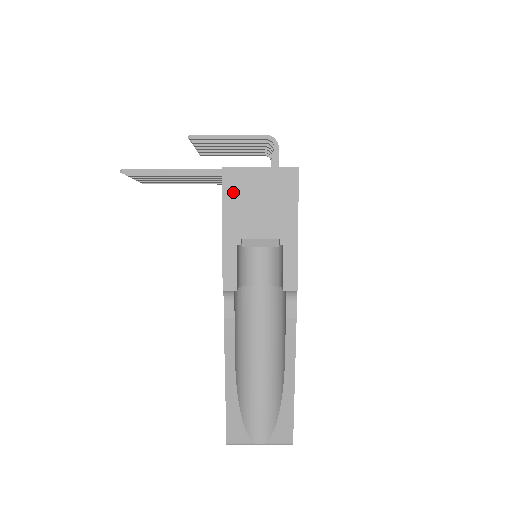
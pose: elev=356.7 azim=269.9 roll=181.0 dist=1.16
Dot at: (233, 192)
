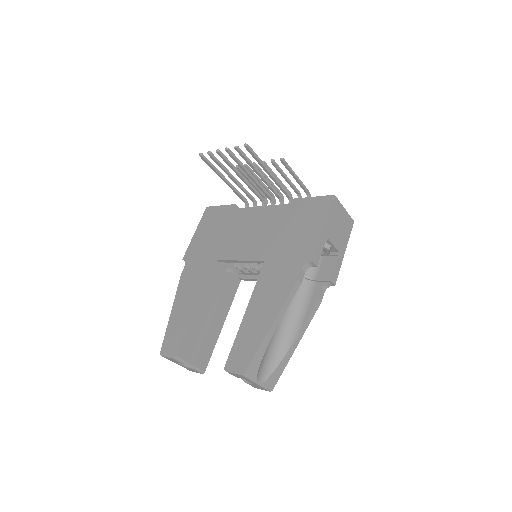
Dot at: (334, 211)
